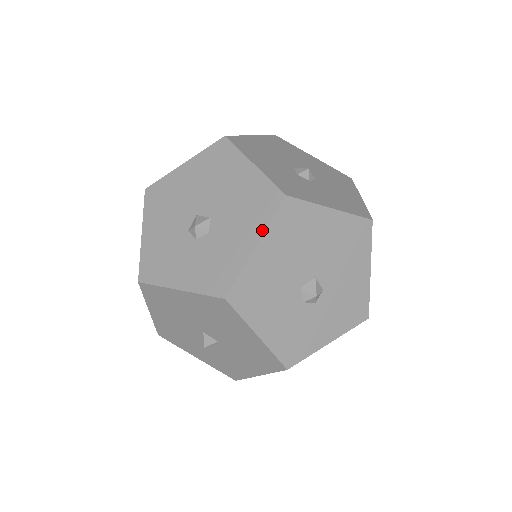
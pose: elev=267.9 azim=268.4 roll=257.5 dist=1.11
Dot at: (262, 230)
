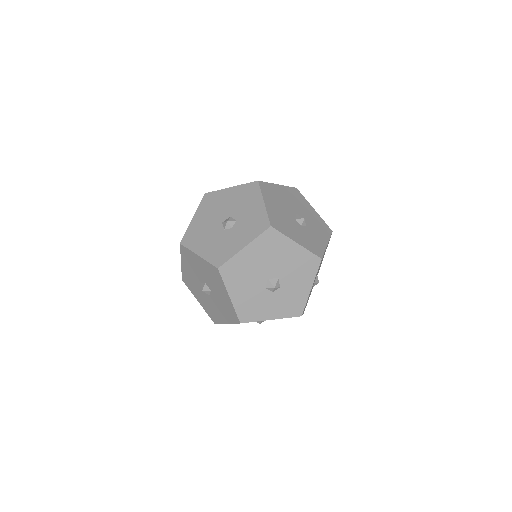
Dot at: (261, 196)
